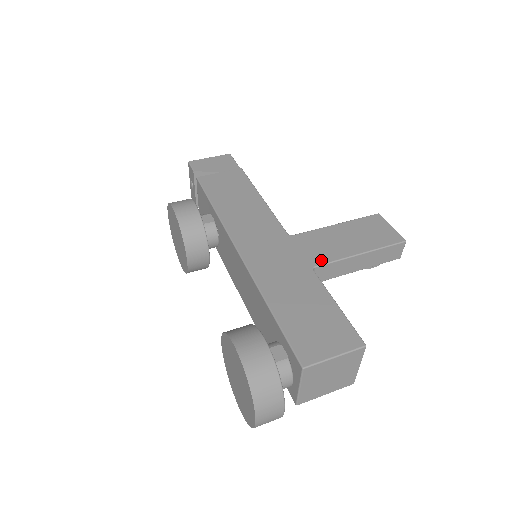
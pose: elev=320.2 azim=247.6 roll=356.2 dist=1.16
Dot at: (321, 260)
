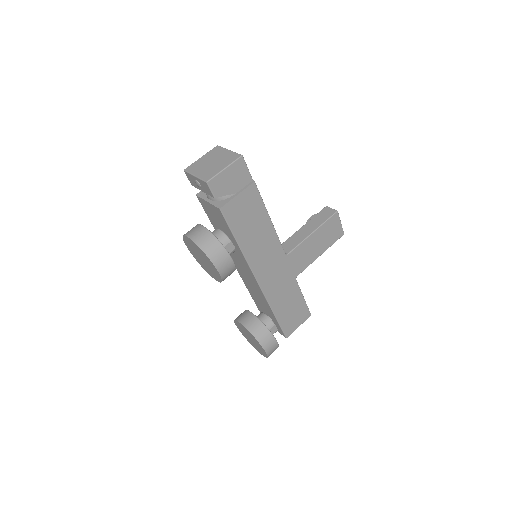
Dot at: (301, 270)
